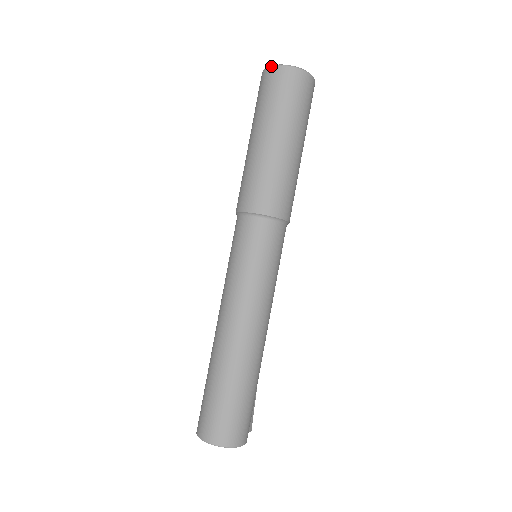
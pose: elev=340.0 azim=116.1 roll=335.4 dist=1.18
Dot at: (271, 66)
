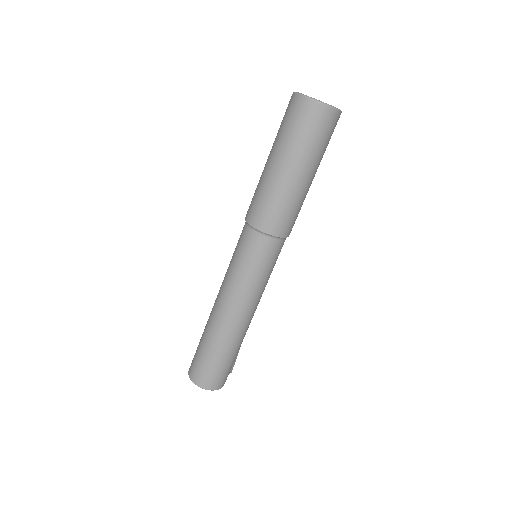
Dot at: (300, 95)
